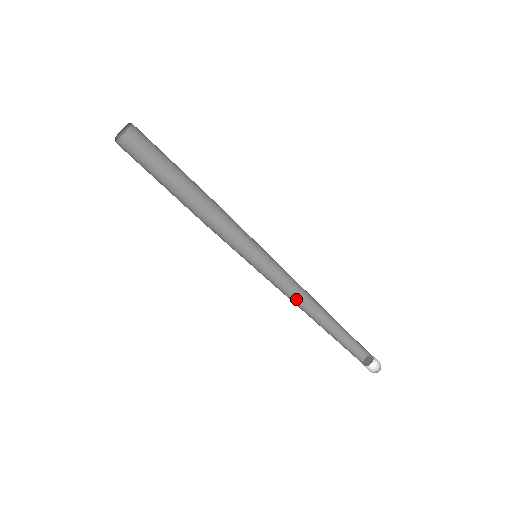
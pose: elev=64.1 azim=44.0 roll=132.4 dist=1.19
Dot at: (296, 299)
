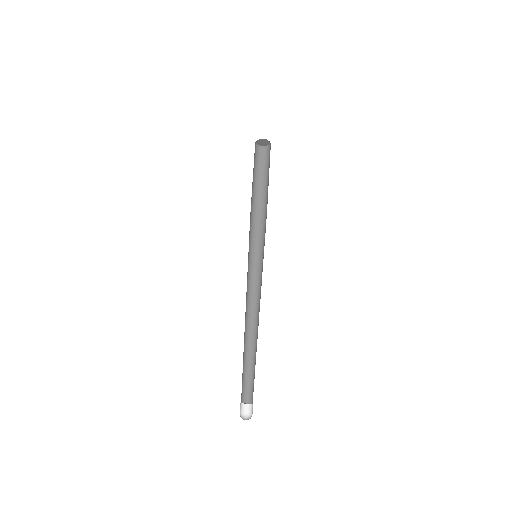
Dot at: (246, 307)
